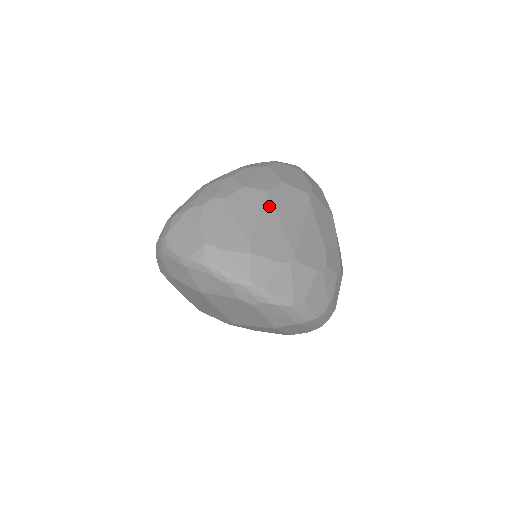
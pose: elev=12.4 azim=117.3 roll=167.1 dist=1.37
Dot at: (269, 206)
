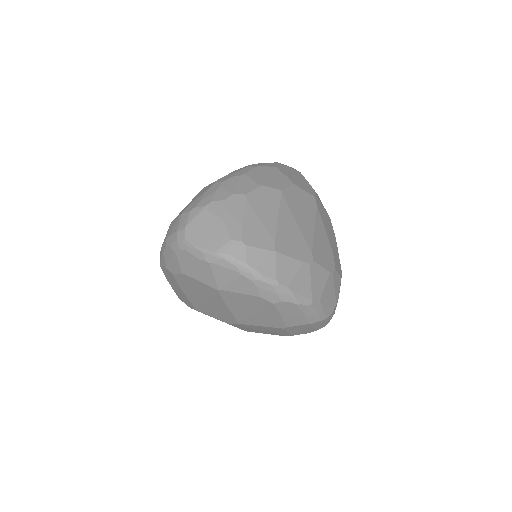
Dot at: (286, 206)
